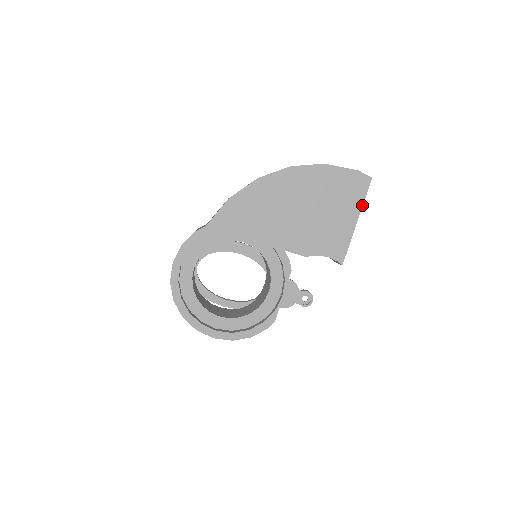
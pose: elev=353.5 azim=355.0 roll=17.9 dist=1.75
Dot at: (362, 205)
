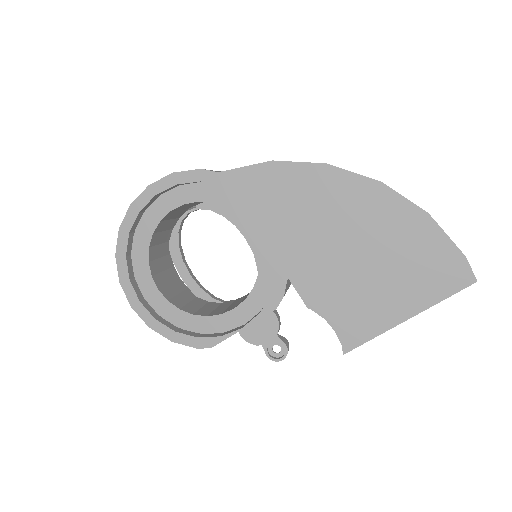
Dot at: (432, 305)
